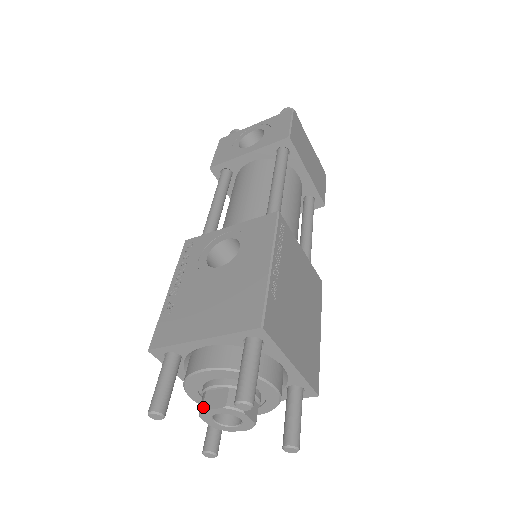
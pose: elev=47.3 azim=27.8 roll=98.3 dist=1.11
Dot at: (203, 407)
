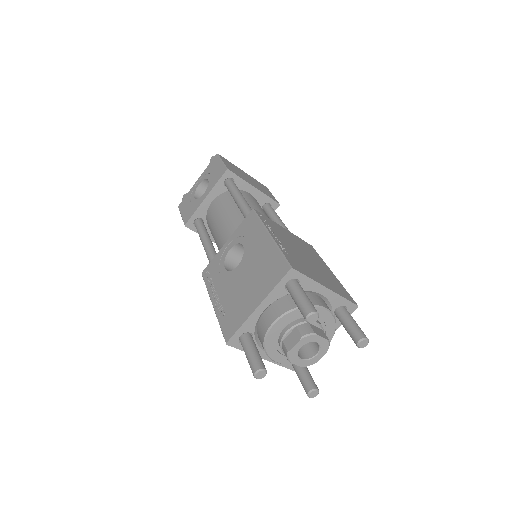
Dot at: (287, 350)
